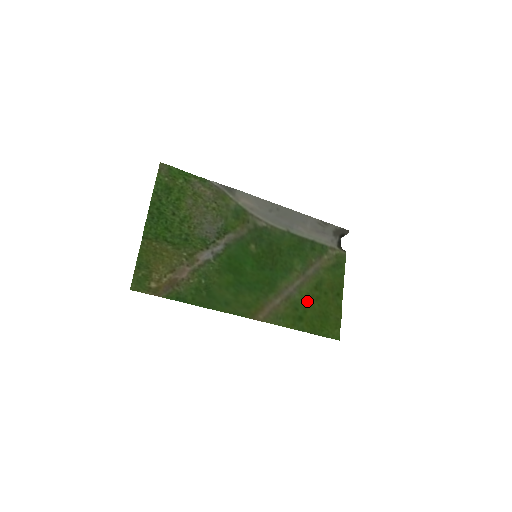
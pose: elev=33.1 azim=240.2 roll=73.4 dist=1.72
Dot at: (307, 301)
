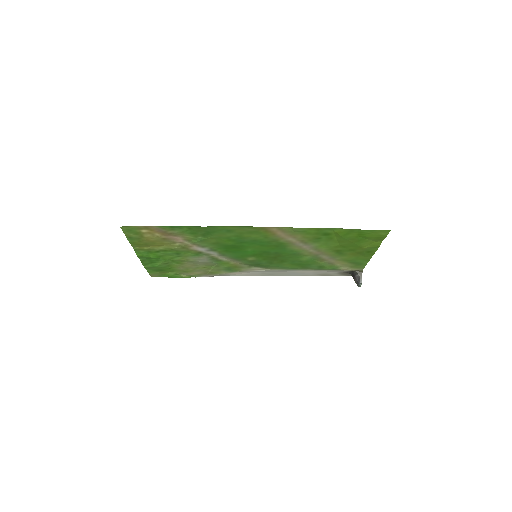
Dot at: (330, 244)
